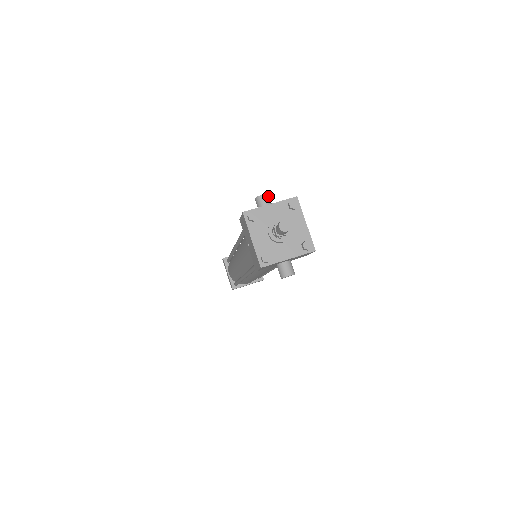
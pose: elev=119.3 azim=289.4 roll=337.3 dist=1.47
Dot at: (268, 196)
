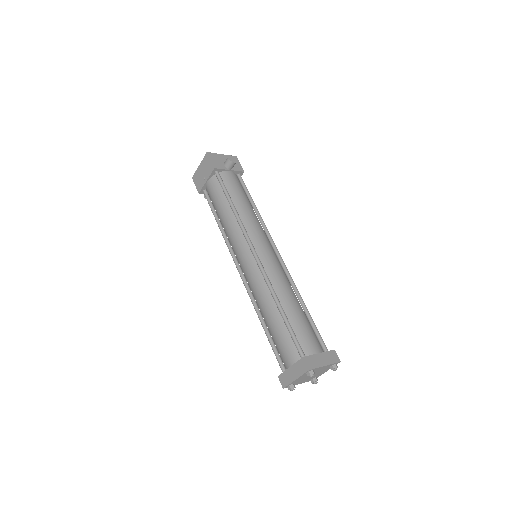
Dot at: occluded
